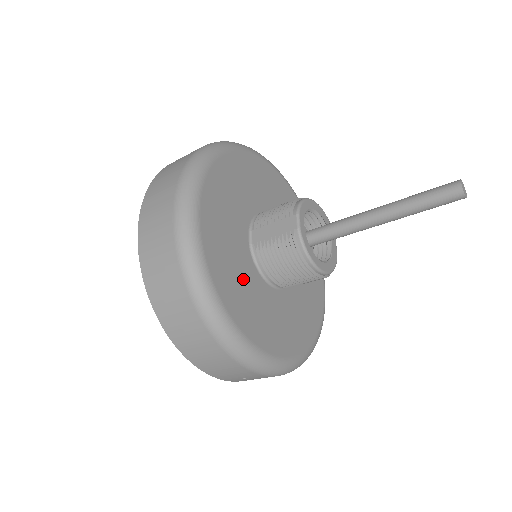
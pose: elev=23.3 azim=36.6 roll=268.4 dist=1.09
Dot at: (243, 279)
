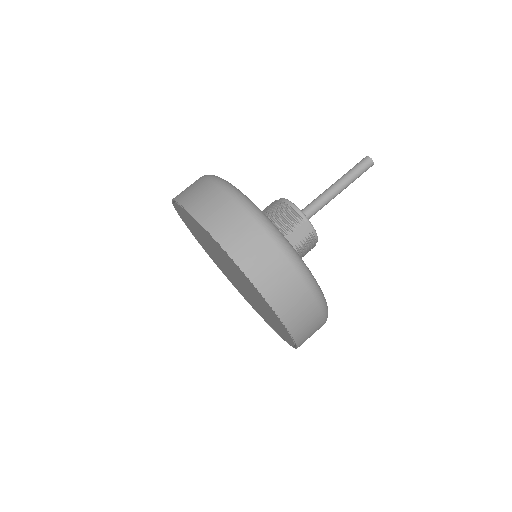
Dot at: occluded
